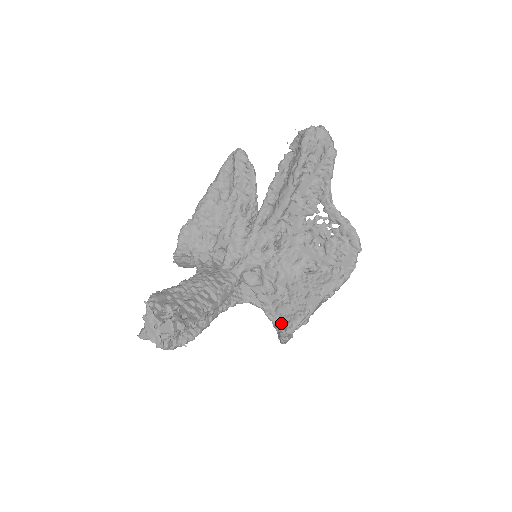
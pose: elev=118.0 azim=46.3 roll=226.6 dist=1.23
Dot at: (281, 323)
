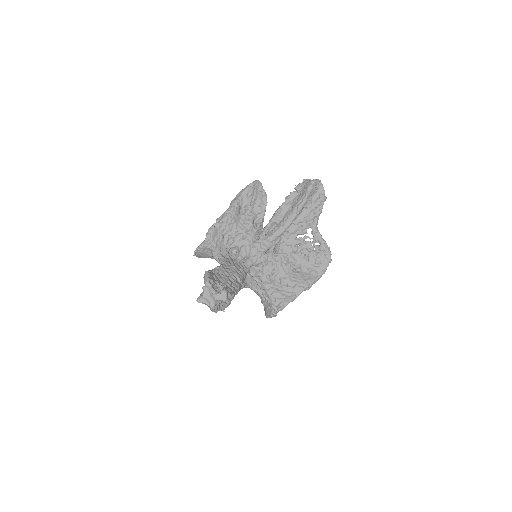
Dot at: (274, 303)
